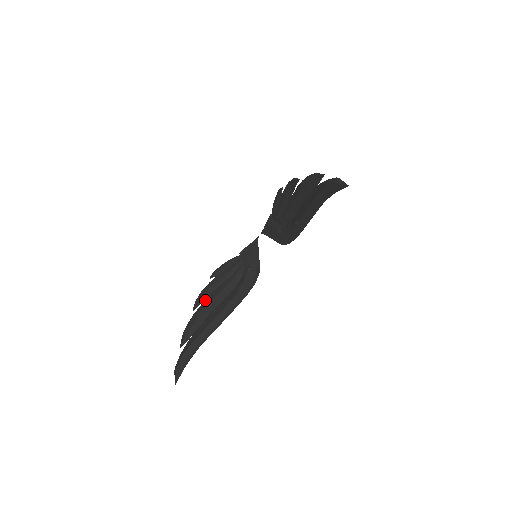
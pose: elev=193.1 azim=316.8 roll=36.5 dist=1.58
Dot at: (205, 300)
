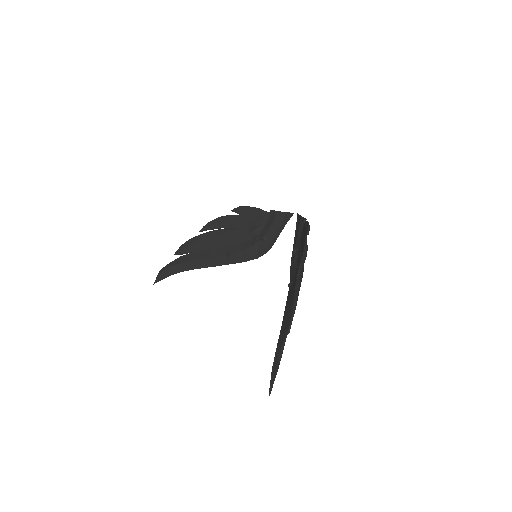
Dot at: (214, 230)
